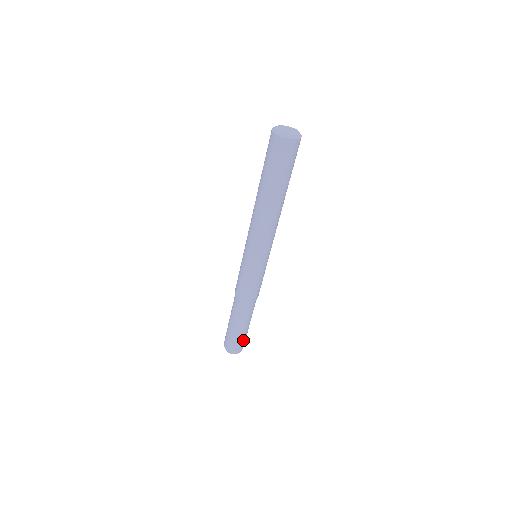
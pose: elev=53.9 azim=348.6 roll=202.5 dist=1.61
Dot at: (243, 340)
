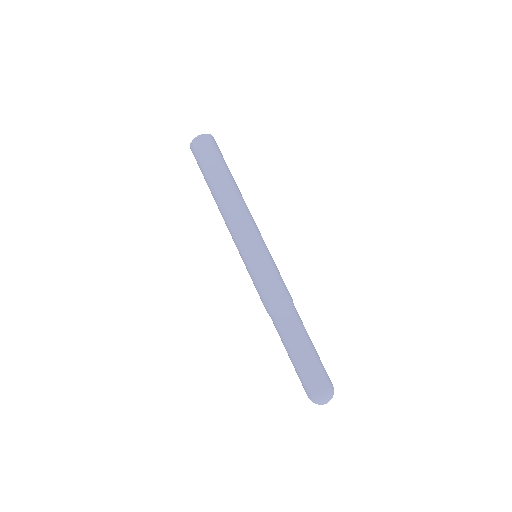
Dot at: (322, 366)
